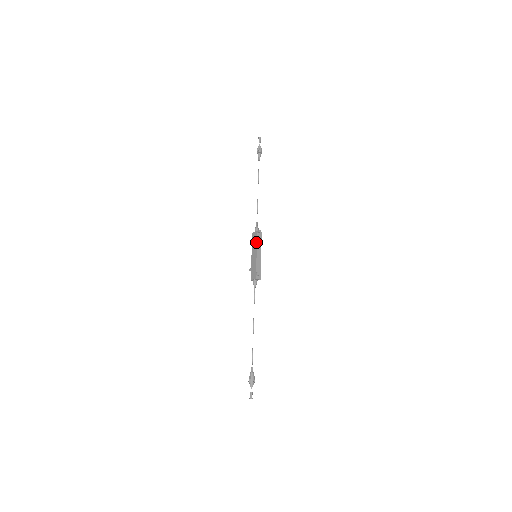
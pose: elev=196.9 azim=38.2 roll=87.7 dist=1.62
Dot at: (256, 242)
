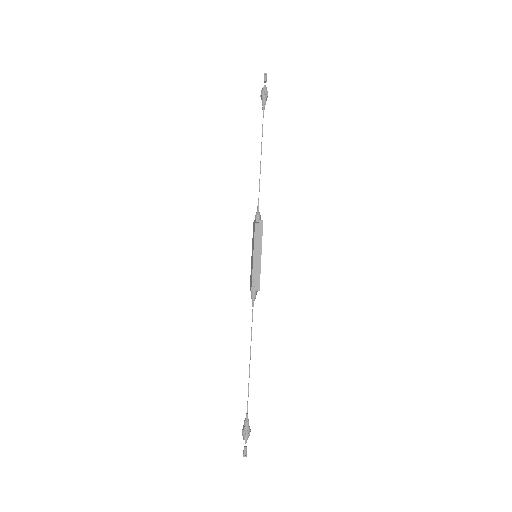
Dot at: (253, 237)
